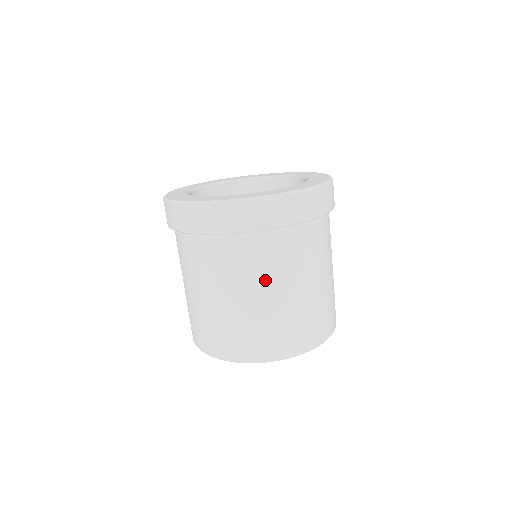
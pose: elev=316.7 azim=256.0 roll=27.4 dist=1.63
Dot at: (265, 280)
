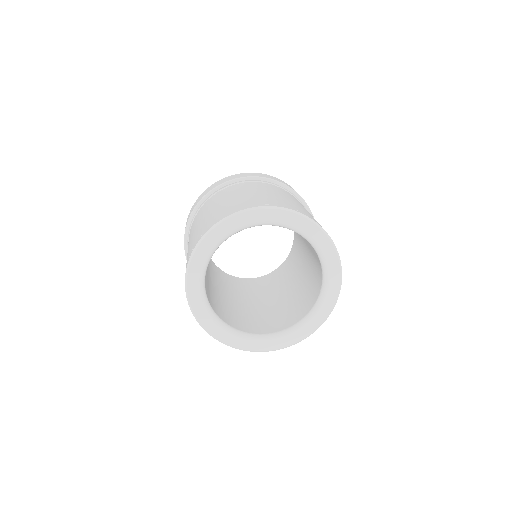
Dot at: (253, 189)
